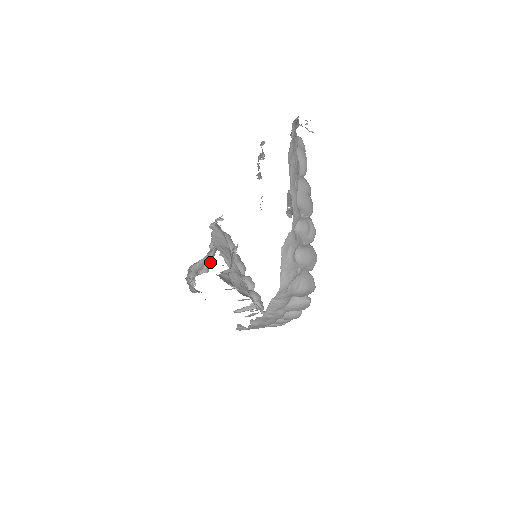
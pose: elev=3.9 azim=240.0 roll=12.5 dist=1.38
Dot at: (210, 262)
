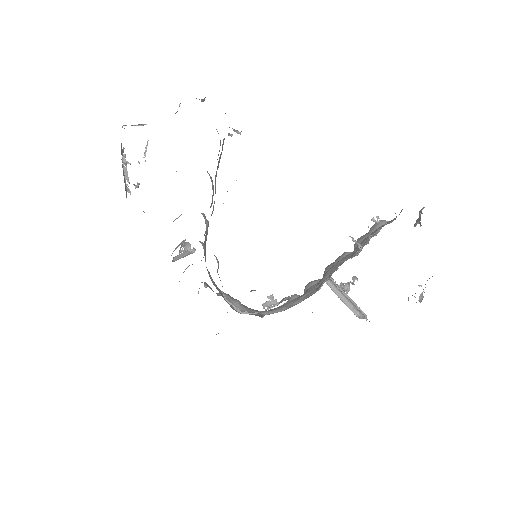
Dot at: occluded
